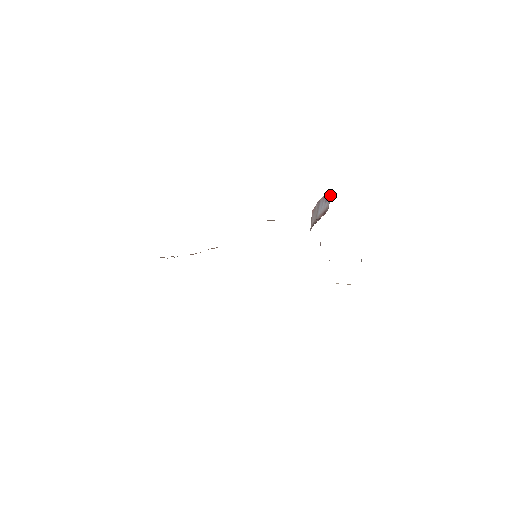
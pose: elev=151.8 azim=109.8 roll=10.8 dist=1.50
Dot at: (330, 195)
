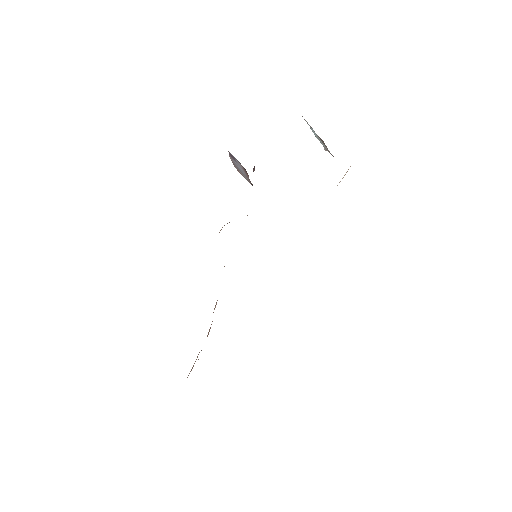
Dot at: occluded
